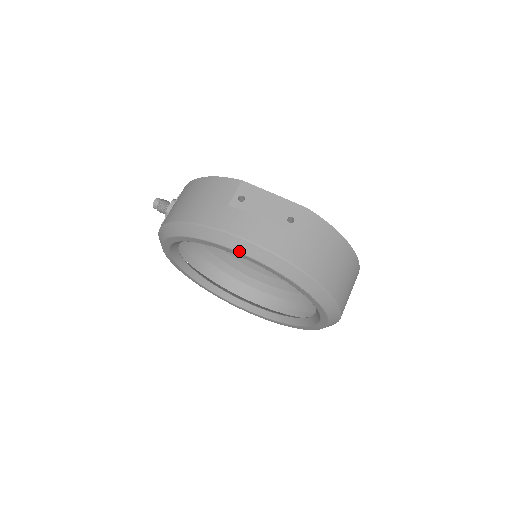
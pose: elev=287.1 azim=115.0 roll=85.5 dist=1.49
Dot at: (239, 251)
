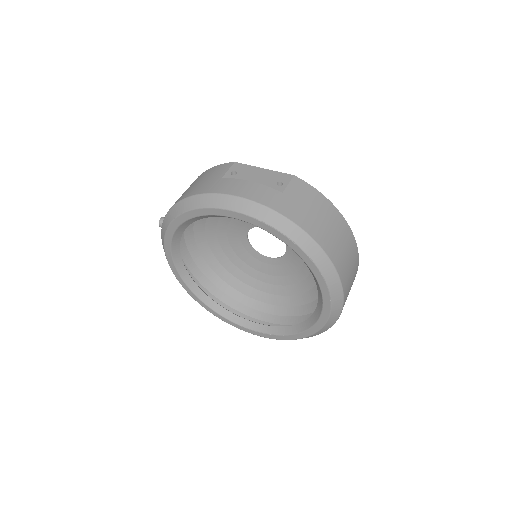
Dot at: (231, 209)
